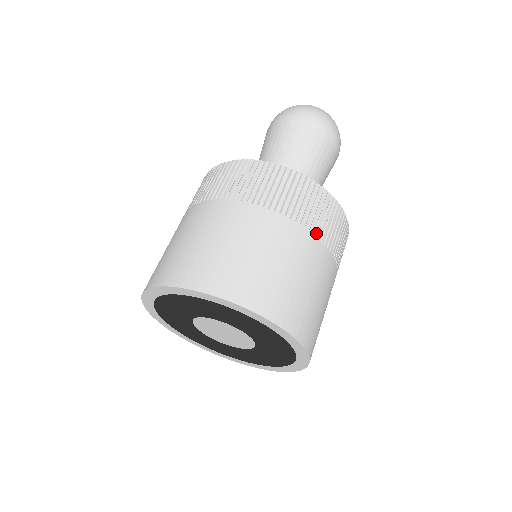
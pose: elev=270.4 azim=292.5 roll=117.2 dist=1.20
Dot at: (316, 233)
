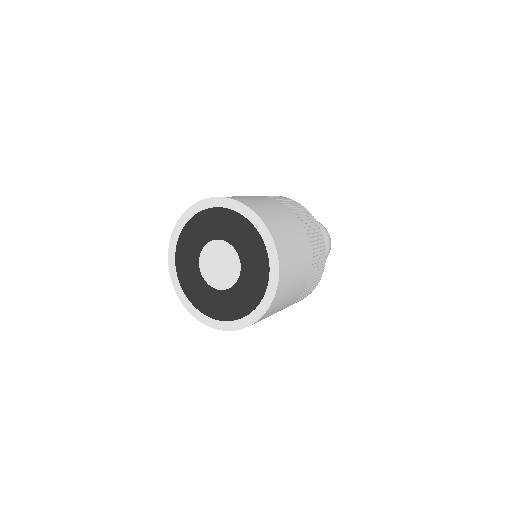
Dot at: (312, 251)
